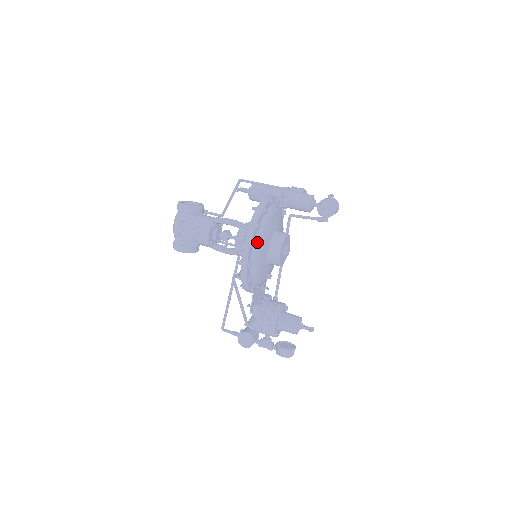
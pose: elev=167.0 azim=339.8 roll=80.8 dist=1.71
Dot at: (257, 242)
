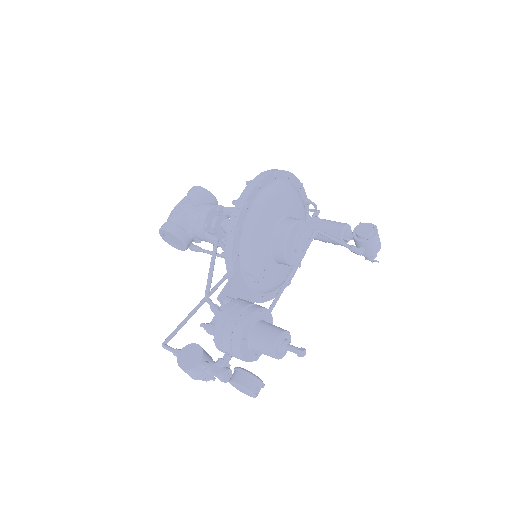
Dot at: (268, 191)
